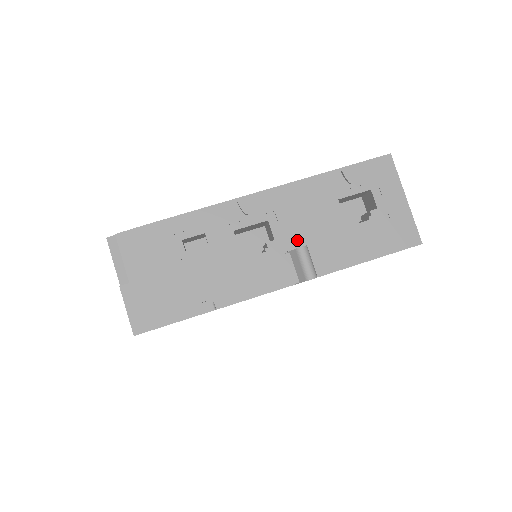
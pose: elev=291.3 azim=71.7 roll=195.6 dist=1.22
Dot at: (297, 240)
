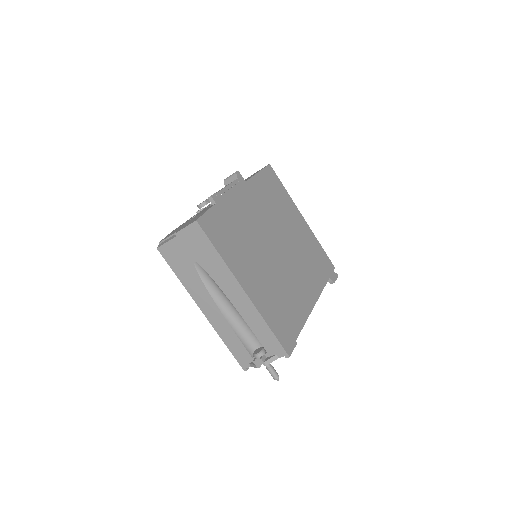
Dot at: occluded
